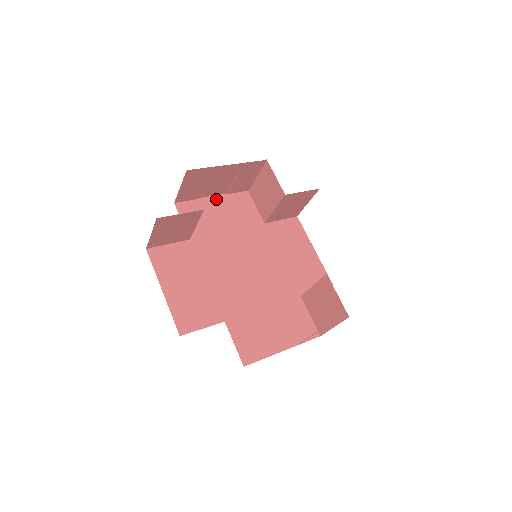
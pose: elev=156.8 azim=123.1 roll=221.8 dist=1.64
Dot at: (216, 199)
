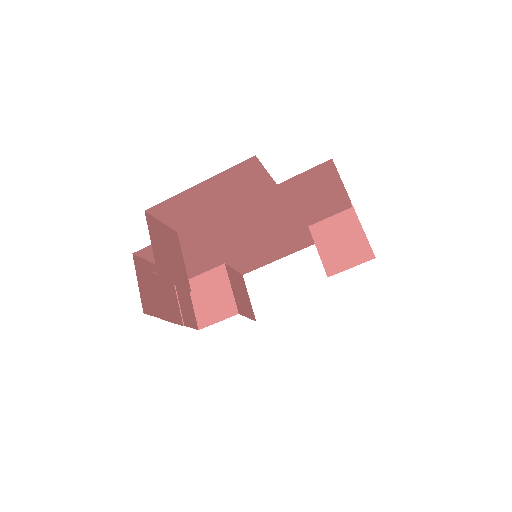
Dot at: occluded
